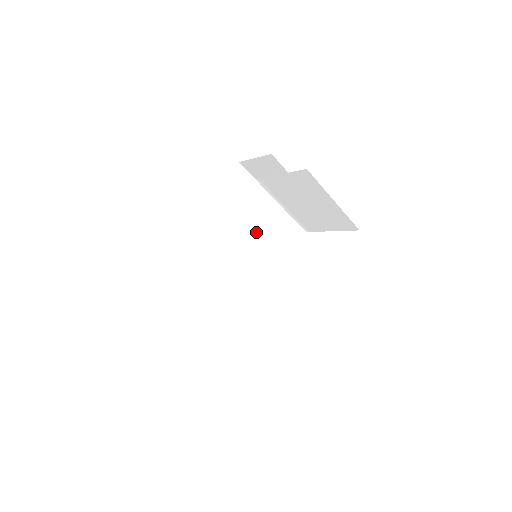
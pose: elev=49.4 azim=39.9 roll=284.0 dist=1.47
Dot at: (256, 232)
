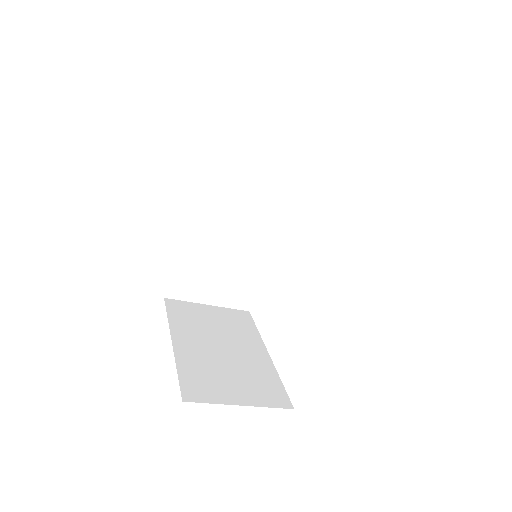
Dot at: (279, 180)
